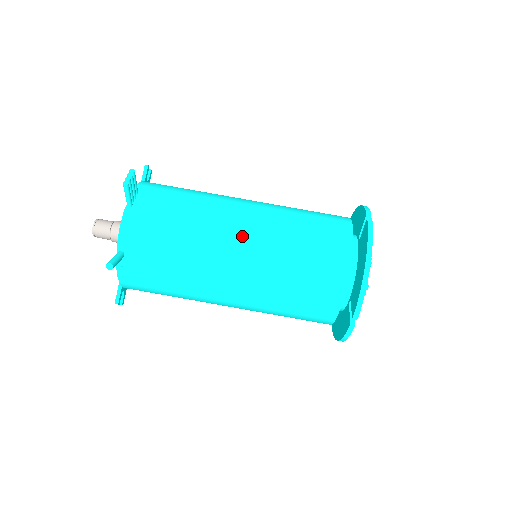
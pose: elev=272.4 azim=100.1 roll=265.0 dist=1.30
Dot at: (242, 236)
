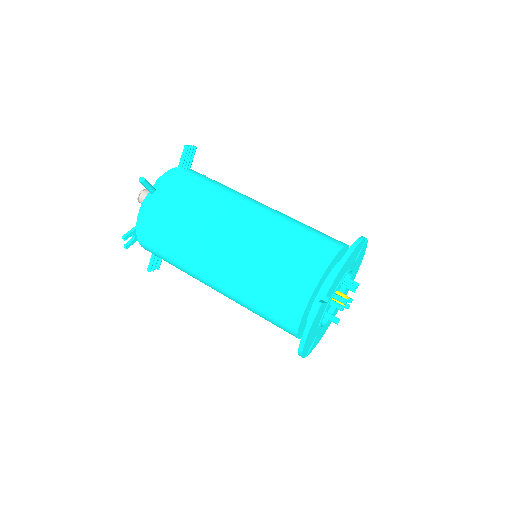
Dot at: (253, 209)
